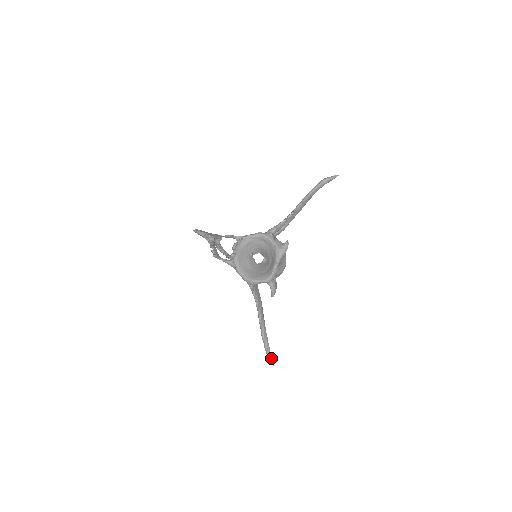
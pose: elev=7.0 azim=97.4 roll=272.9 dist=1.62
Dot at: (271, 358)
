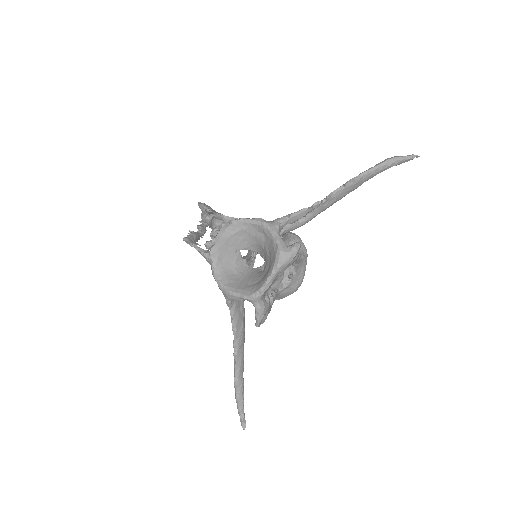
Dot at: (243, 418)
